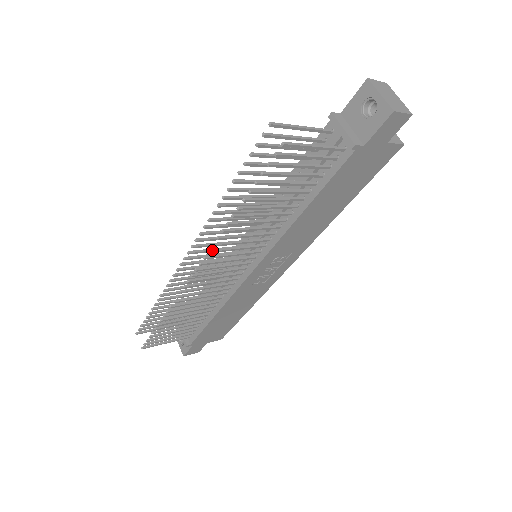
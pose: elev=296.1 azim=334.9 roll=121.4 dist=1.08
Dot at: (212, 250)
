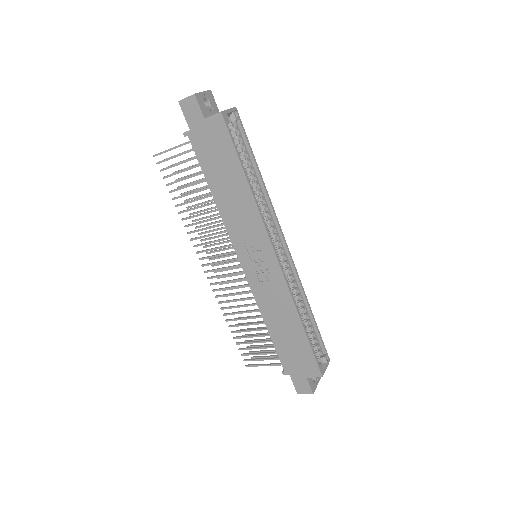
Dot at: (196, 245)
